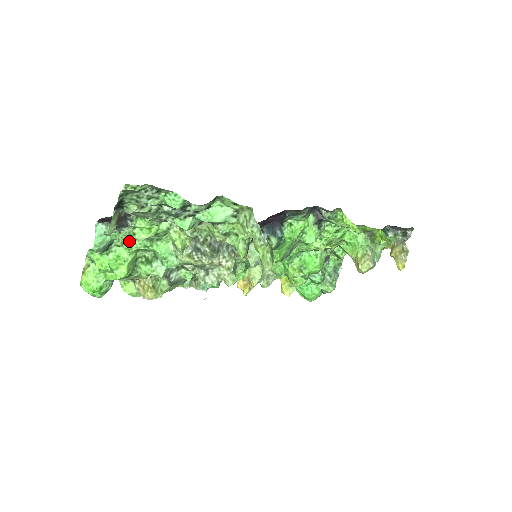
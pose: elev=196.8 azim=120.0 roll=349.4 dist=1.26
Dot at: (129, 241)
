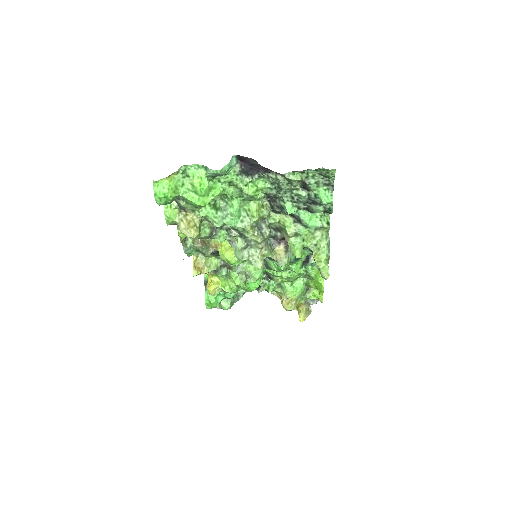
Dot at: (230, 184)
